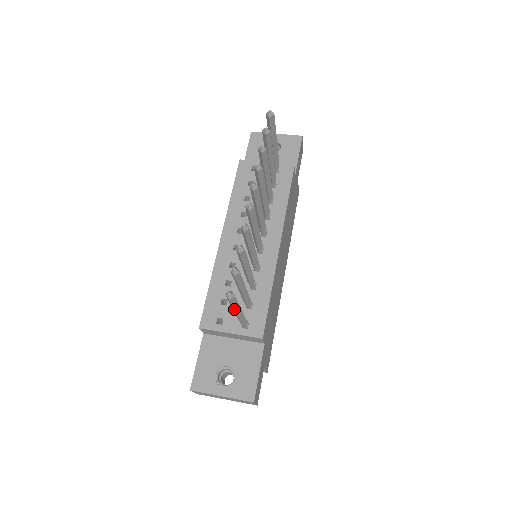
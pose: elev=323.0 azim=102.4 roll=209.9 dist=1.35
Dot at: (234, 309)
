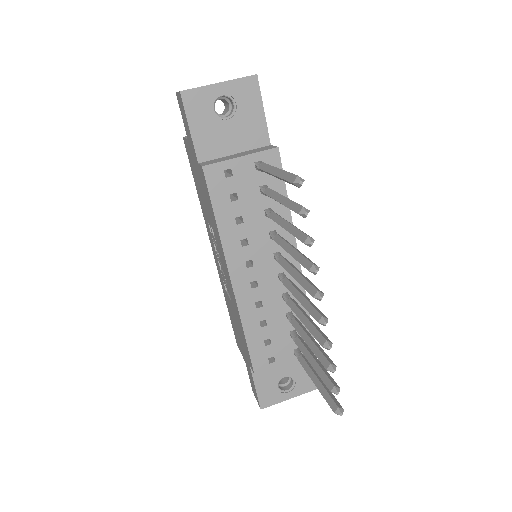
Dot at: occluded
